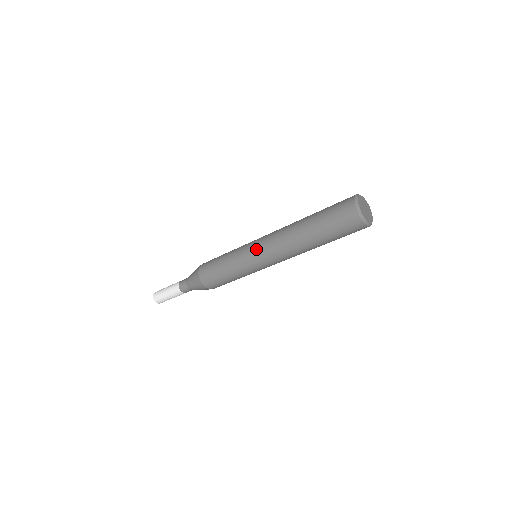
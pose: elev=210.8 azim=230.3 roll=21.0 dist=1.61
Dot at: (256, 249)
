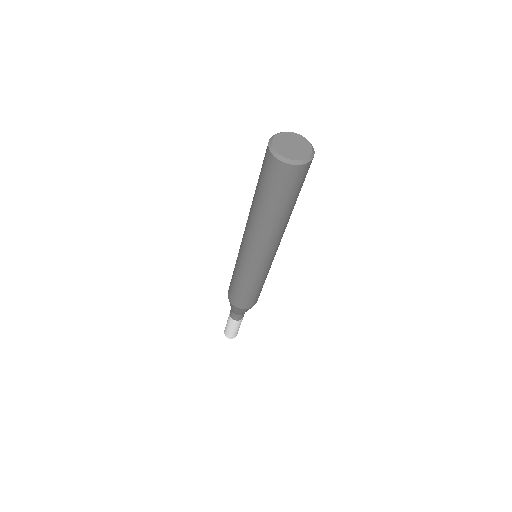
Dot at: (253, 262)
